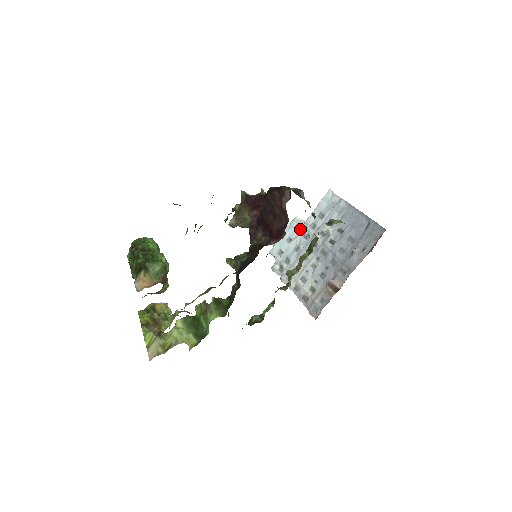
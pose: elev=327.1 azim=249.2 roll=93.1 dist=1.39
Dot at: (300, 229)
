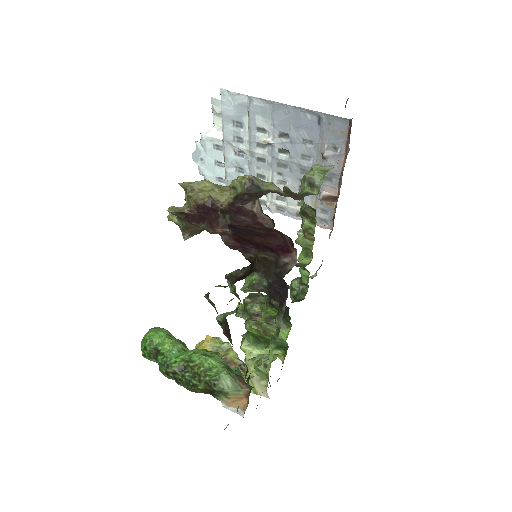
Dot at: (224, 150)
